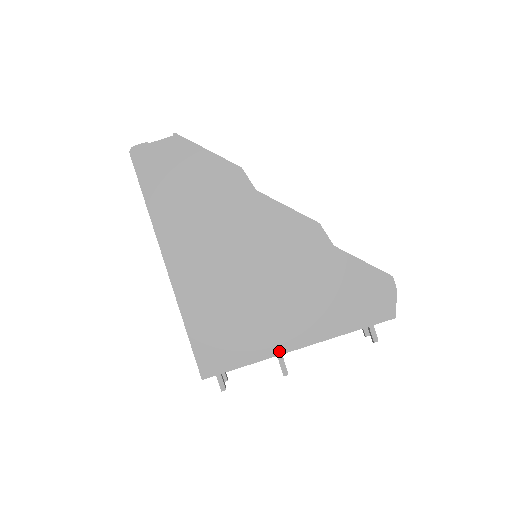
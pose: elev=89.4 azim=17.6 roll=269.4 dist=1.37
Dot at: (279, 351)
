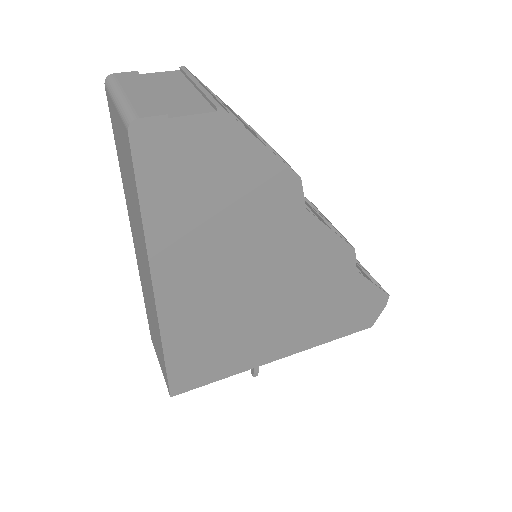
Dot at: (260, 363)
